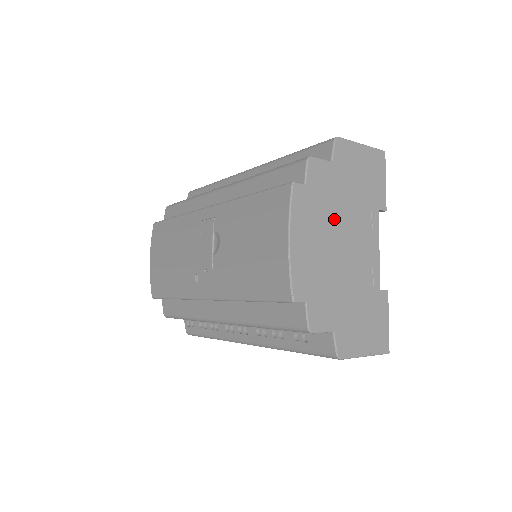
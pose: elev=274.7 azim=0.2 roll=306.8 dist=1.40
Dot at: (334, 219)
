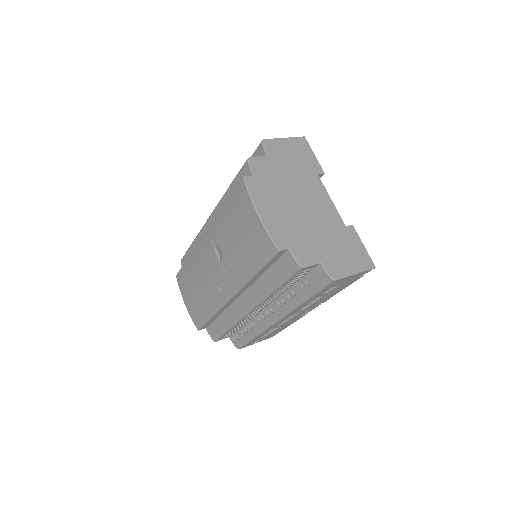
Dot at: (285, 190)
